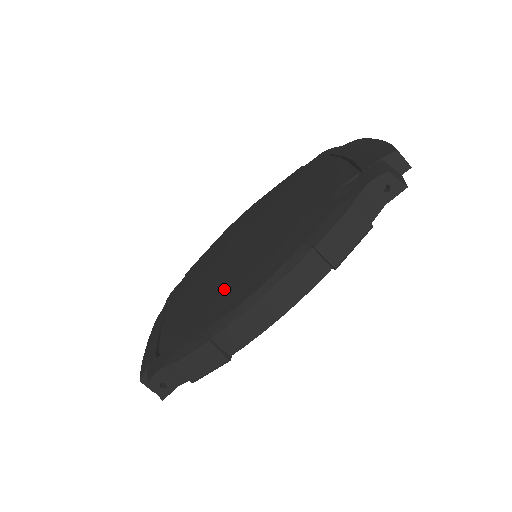
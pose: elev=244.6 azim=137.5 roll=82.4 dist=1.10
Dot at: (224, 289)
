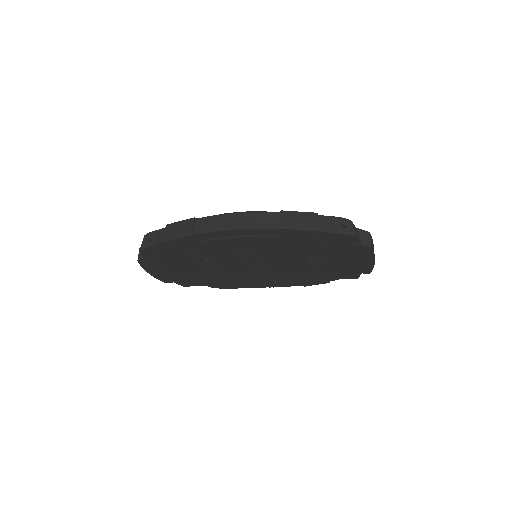
Dot at: occluded
